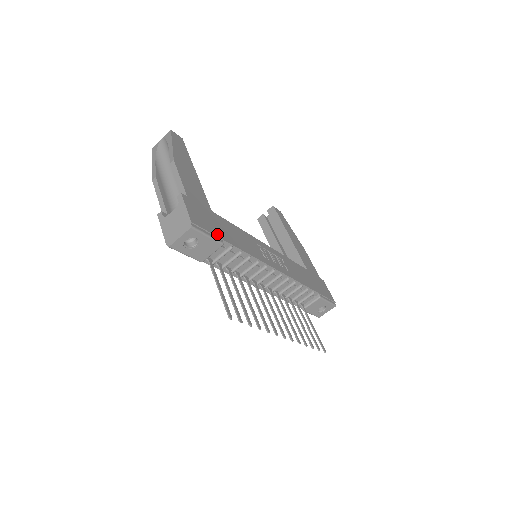
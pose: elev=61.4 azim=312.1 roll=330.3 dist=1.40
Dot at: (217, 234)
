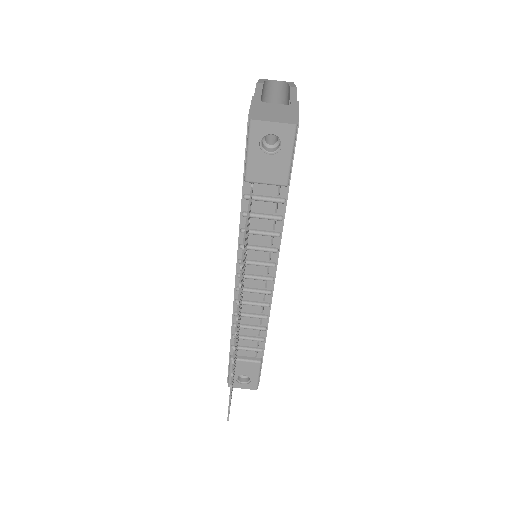
Dot at: (291, 170)
